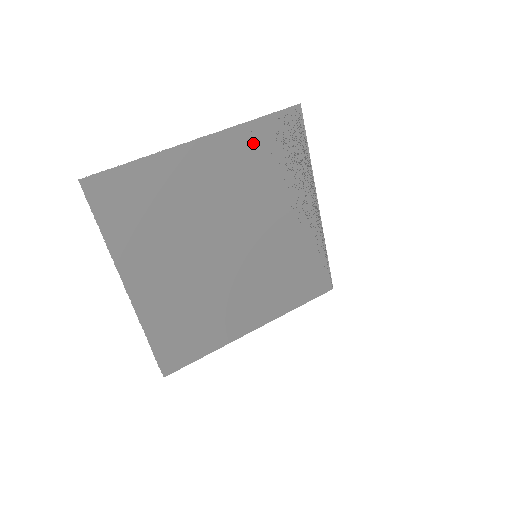
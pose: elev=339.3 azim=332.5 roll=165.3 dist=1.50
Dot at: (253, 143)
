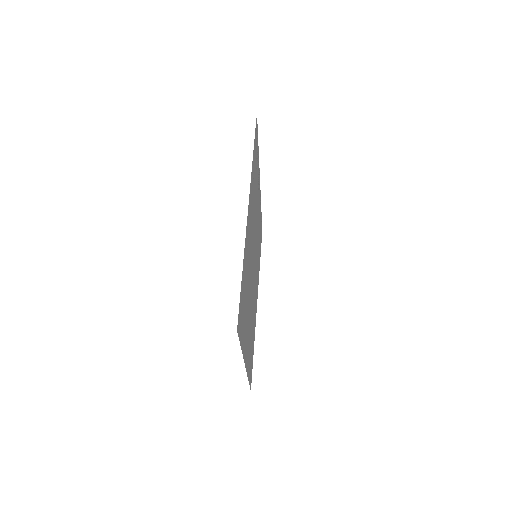
Dot at: (253, 175)
